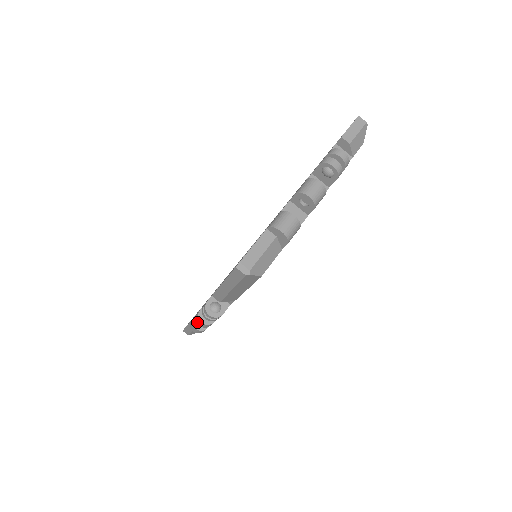
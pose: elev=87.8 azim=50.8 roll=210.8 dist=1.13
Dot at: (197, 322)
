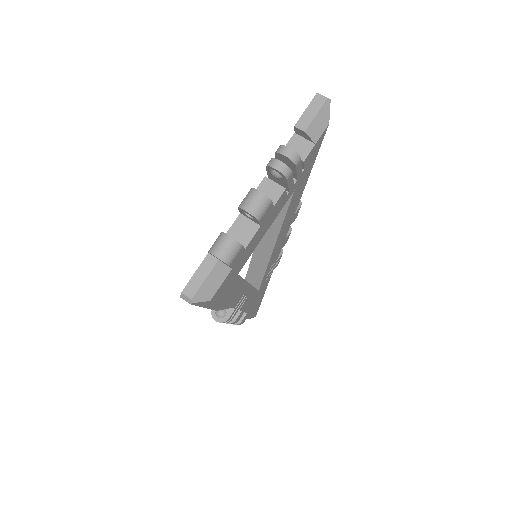
Dot at: occluded
